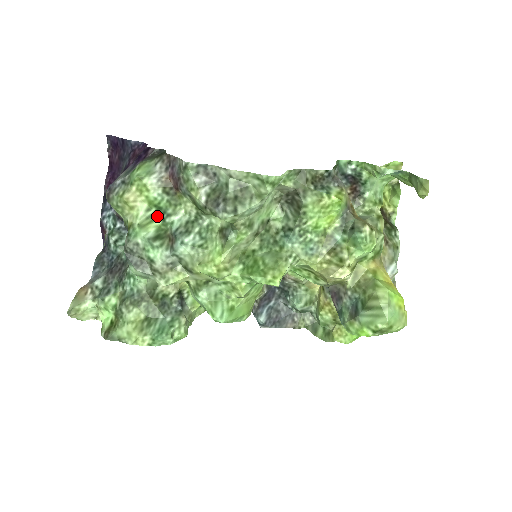
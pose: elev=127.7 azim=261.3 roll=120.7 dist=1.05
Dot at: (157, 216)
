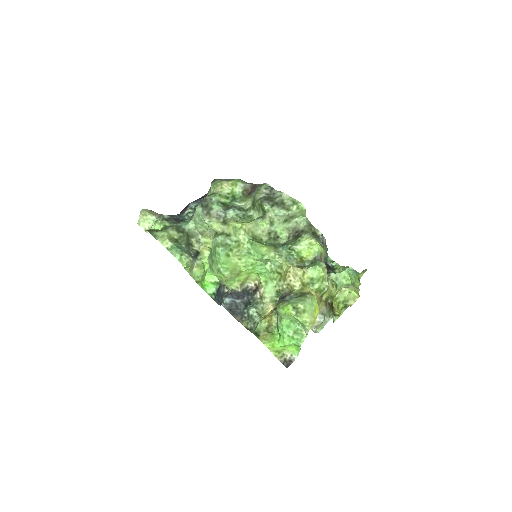
Dot at: (230, 199)
